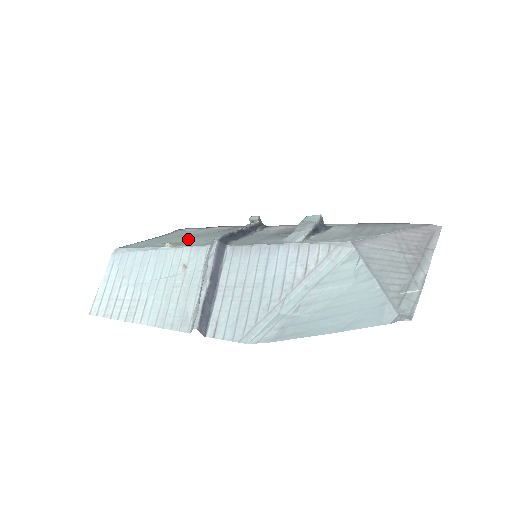
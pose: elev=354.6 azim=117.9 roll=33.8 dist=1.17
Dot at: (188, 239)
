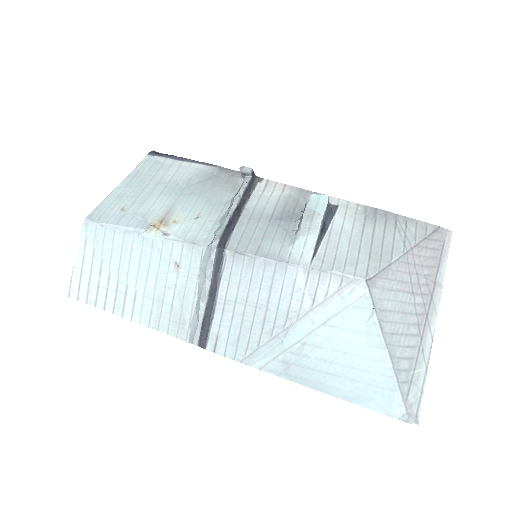
Dot at: (171, 205)
